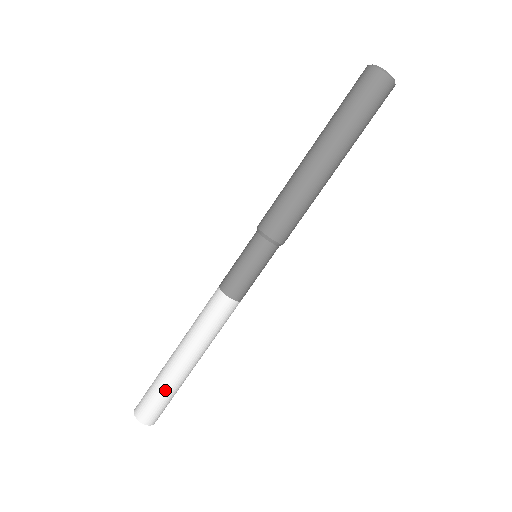
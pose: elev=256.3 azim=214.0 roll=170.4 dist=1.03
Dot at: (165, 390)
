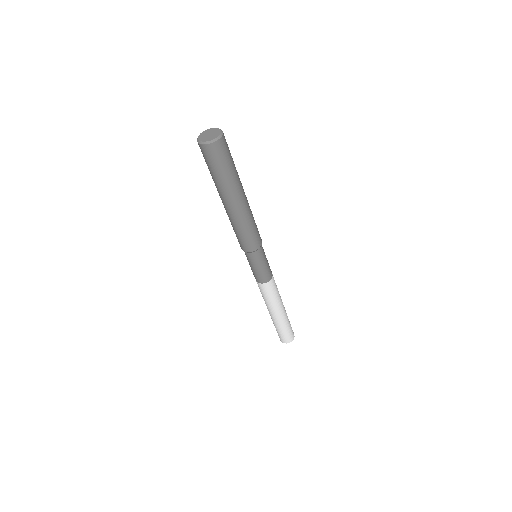
Dot at: (280, 329)
